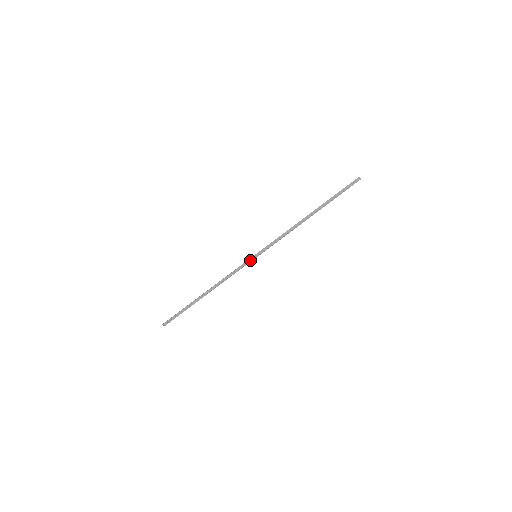
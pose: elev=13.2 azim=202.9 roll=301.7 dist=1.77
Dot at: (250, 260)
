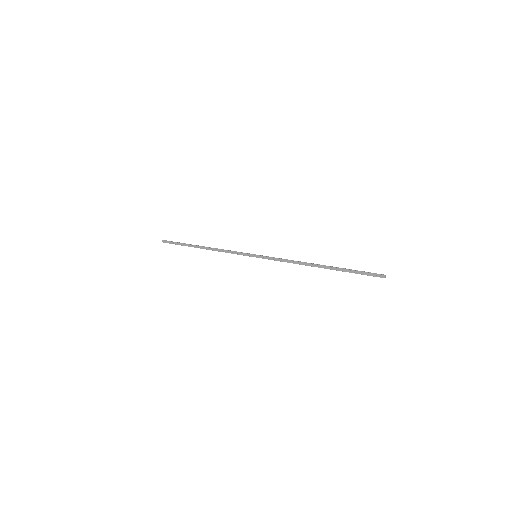
Dot at: (249, 255)
